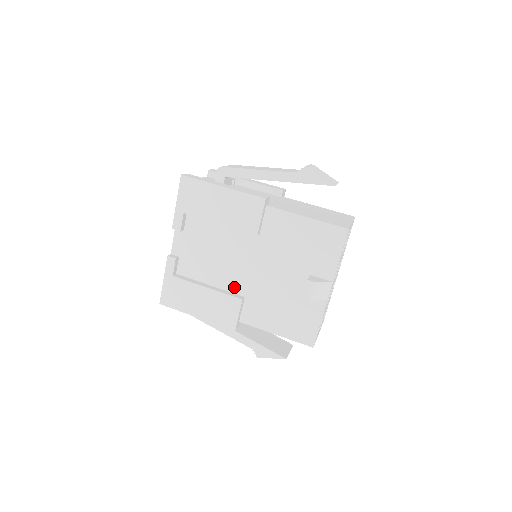
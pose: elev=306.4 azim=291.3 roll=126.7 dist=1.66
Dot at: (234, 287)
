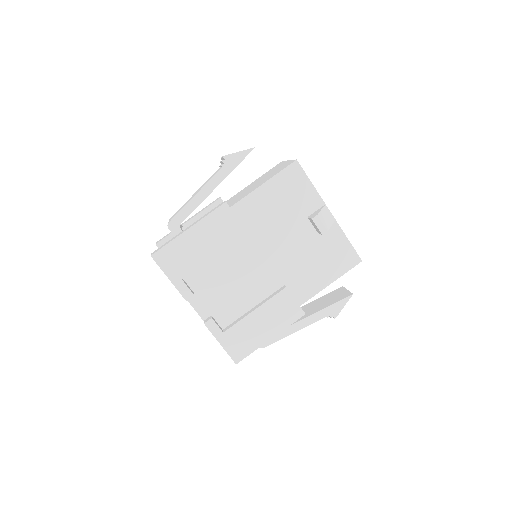
Dot at: (271, 288)
